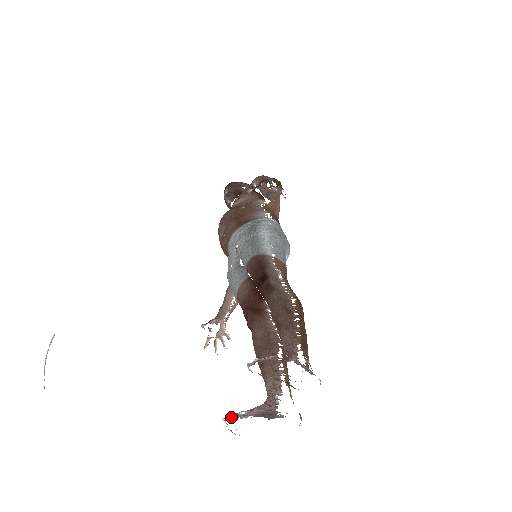
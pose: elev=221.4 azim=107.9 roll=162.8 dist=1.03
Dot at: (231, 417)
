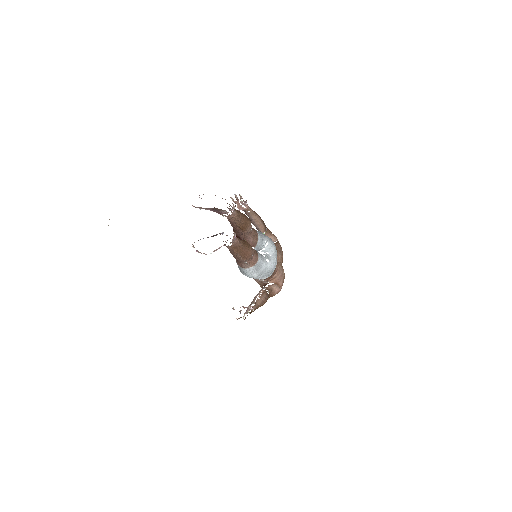
Dot at: occluded
